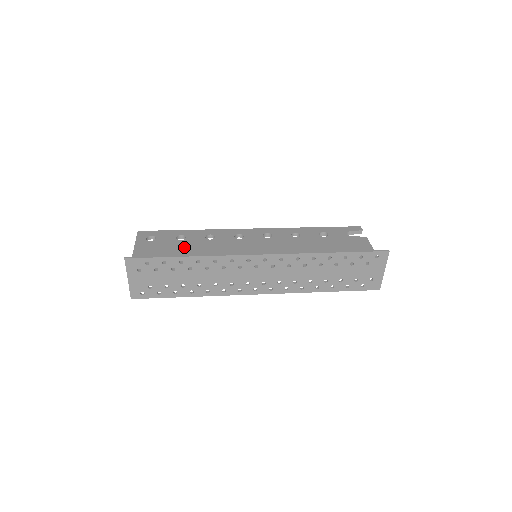
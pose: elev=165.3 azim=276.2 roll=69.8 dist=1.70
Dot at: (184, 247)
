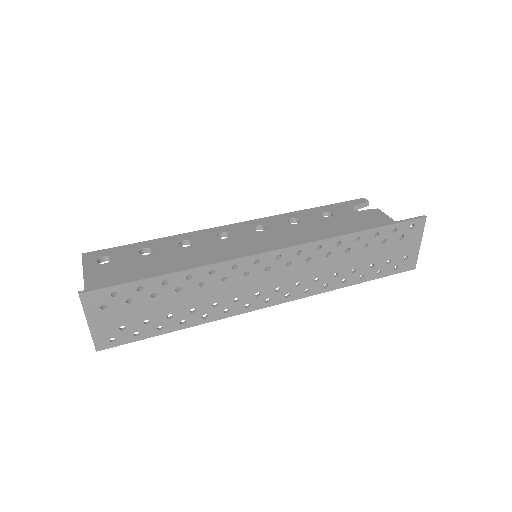
Dot at: (155, 263)
